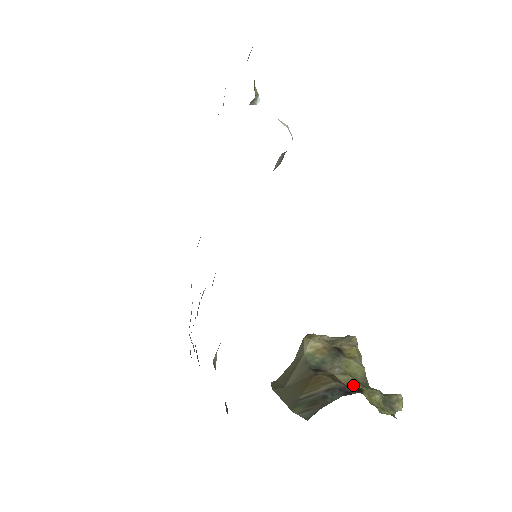
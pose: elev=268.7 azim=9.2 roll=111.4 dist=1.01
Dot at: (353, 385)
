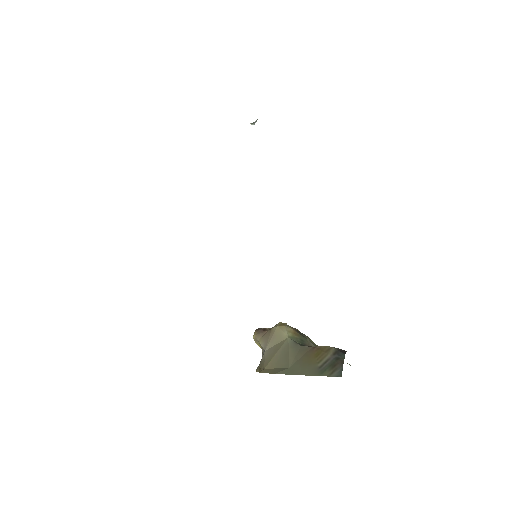
Dot at: occluded
